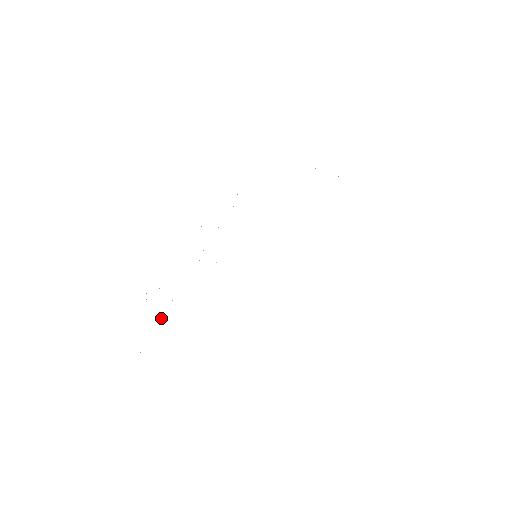
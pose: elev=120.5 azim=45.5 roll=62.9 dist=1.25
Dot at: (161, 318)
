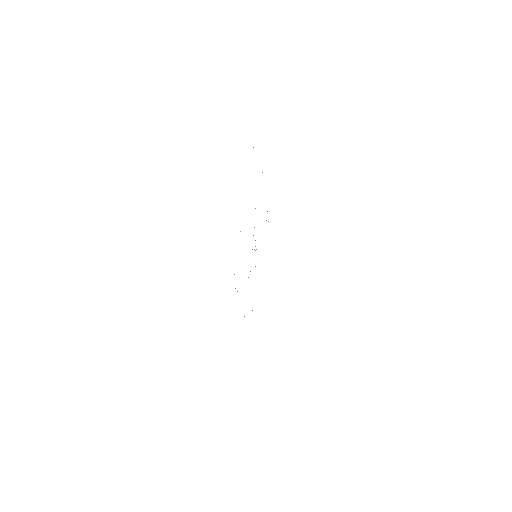
Dot at: occluded
